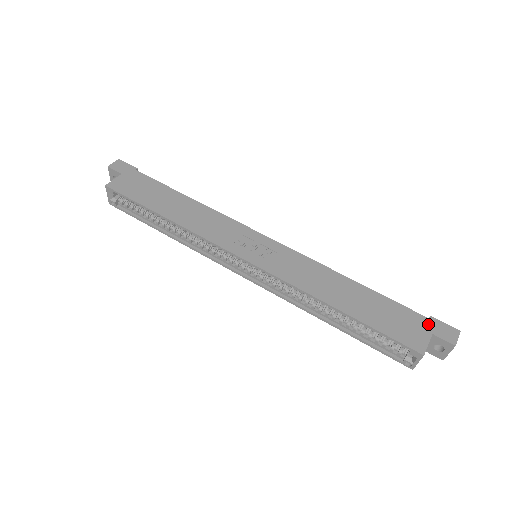
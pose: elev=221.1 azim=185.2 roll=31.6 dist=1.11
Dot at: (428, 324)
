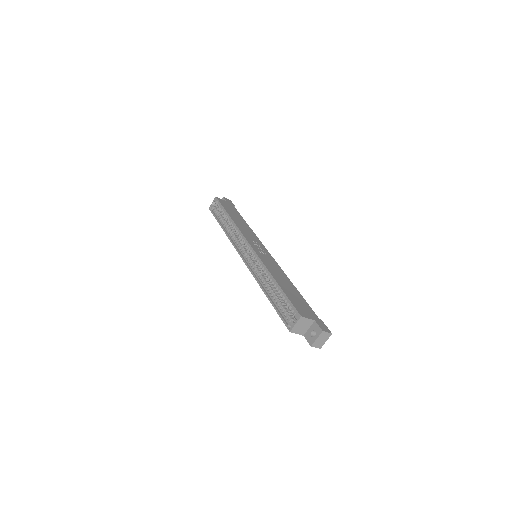
Dot at: (317, 318)
